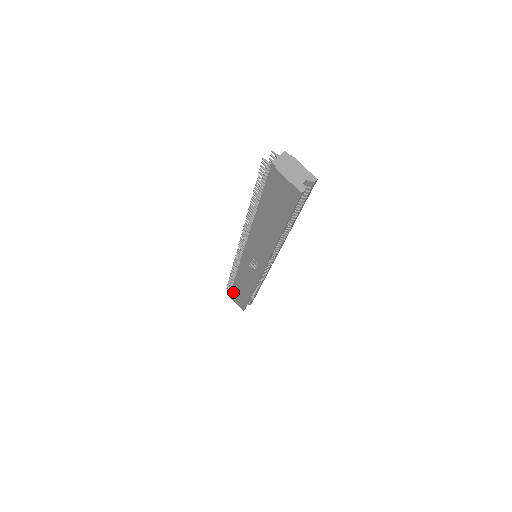
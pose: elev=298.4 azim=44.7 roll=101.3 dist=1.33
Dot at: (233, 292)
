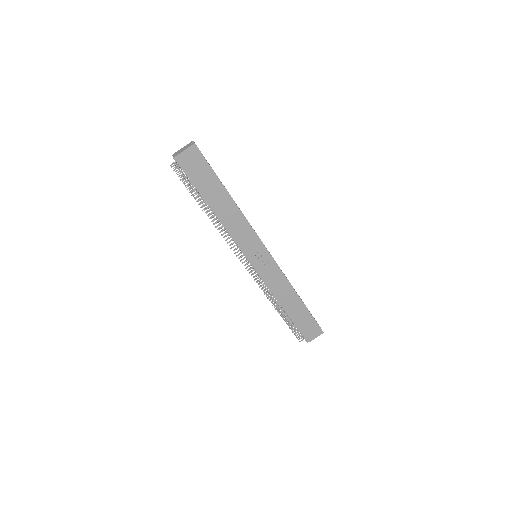
Dot at: (300, 328)
